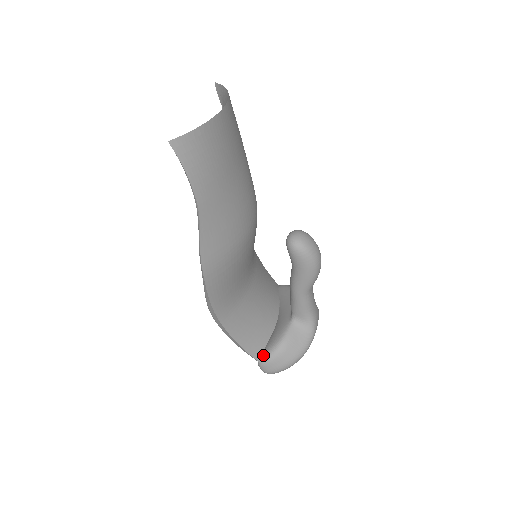
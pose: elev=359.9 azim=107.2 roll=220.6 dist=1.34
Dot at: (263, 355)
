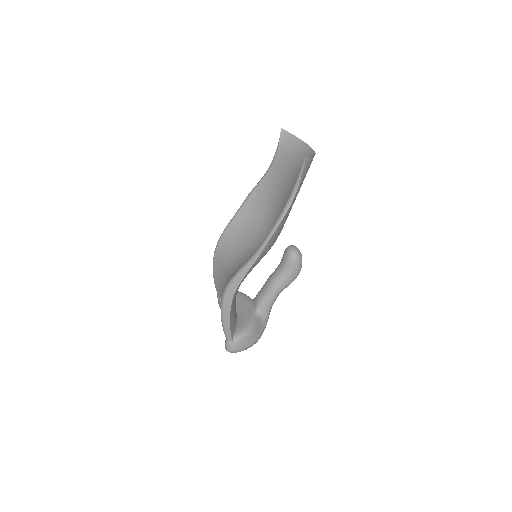
Dot at: (236, 335)
